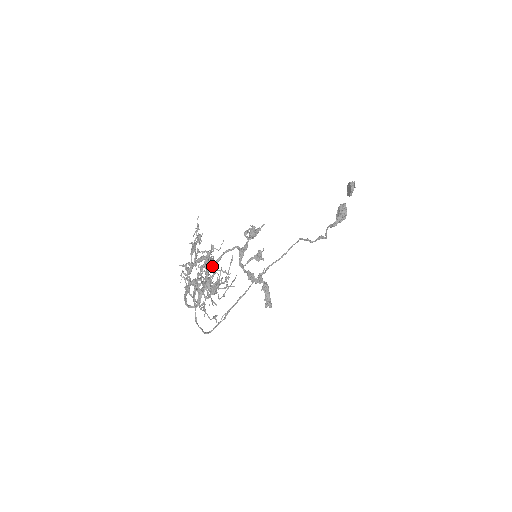
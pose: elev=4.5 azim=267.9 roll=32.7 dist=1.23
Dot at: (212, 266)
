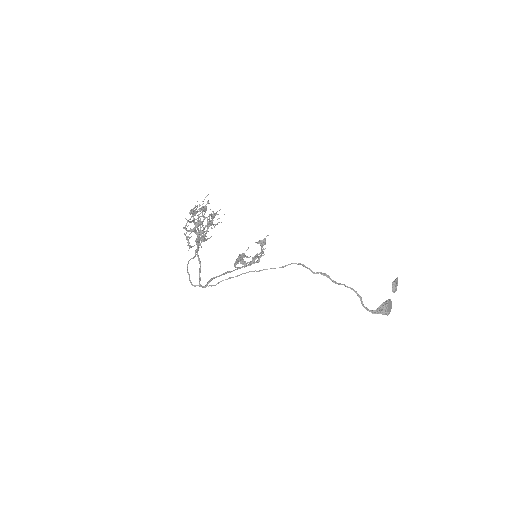
Dot at: (232, 271)
